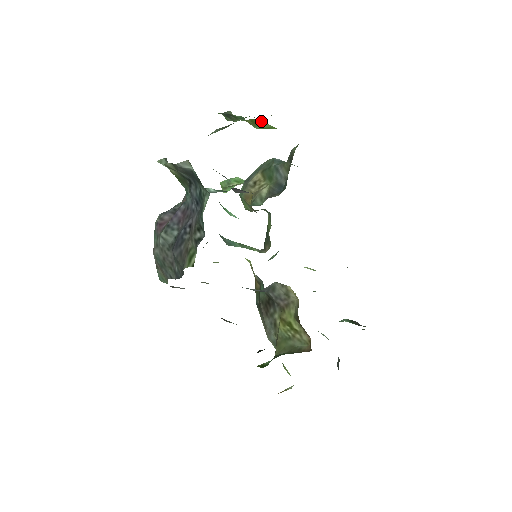
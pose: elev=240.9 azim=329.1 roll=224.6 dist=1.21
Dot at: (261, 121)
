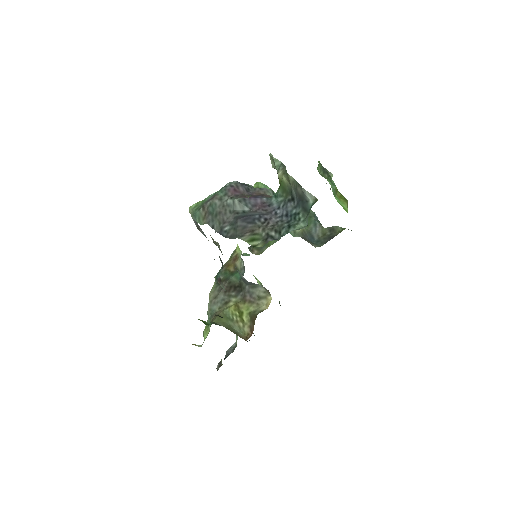
Dot at: (346, 202)
